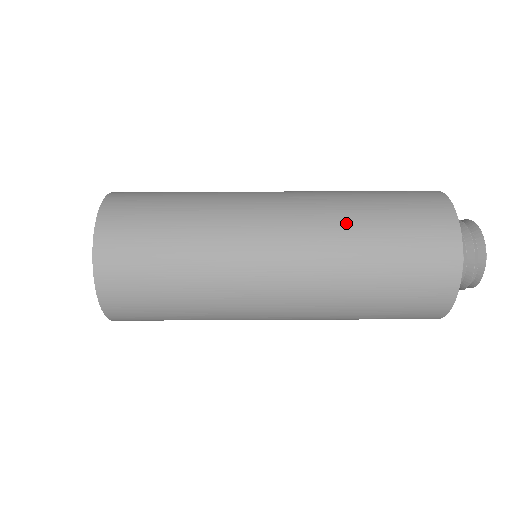
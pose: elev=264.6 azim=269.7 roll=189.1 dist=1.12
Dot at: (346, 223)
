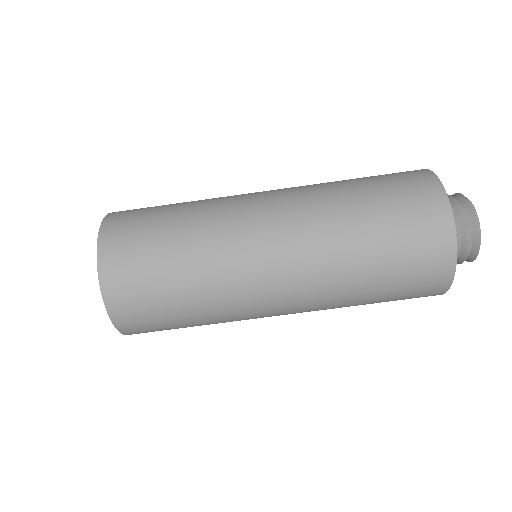
Dot at: (345, 280)
